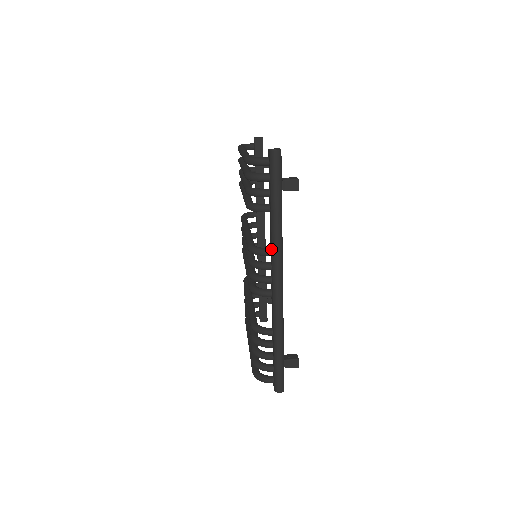
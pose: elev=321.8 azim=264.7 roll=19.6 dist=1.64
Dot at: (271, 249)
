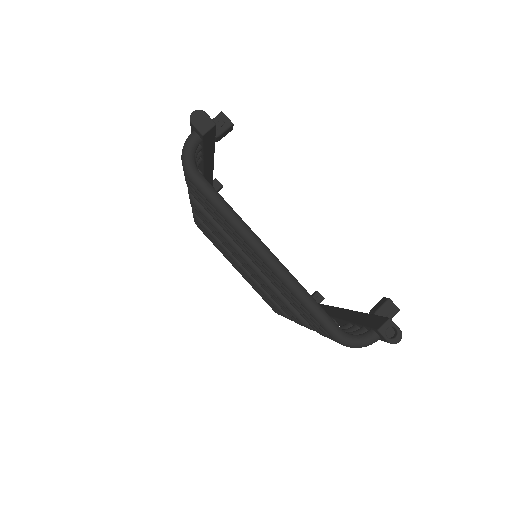
Dot at: occluded
